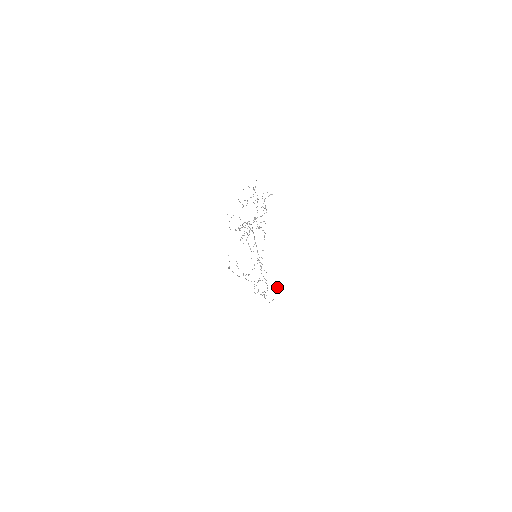
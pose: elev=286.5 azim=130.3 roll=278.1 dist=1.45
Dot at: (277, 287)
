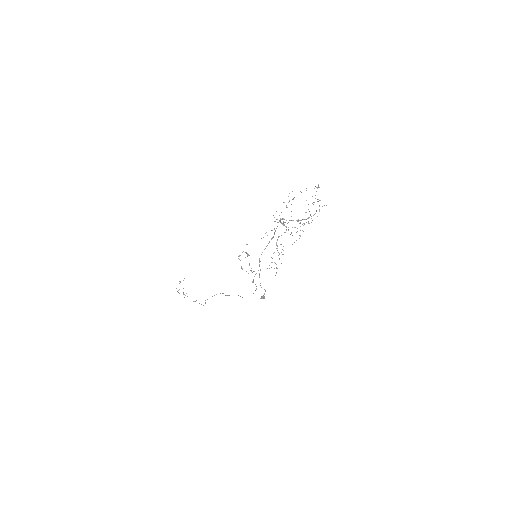
Dot at: (263, 296)
